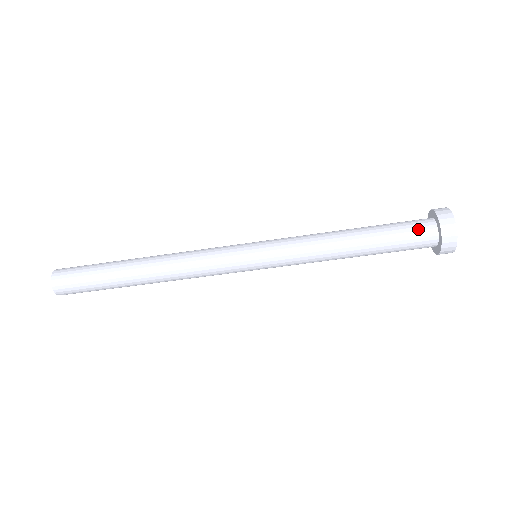
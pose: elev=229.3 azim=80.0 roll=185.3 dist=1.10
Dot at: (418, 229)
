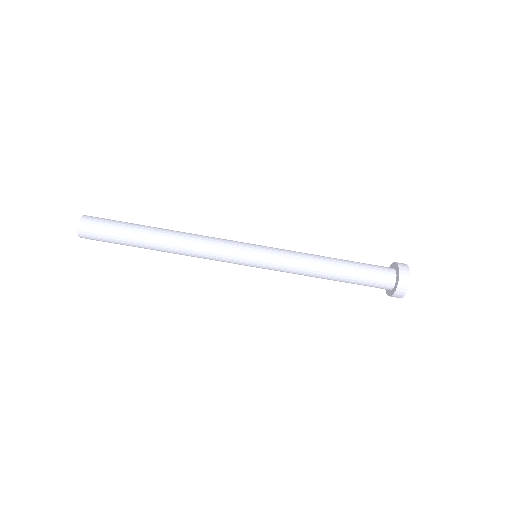
Dot at: (382, 270)
